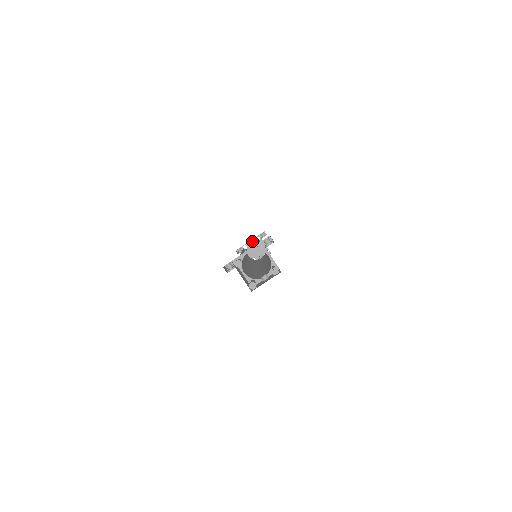
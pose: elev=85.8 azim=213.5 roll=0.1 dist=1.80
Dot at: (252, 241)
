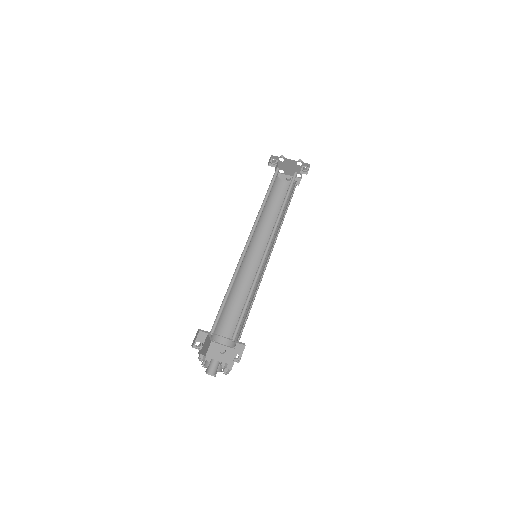
Dot at: (292, 161)
